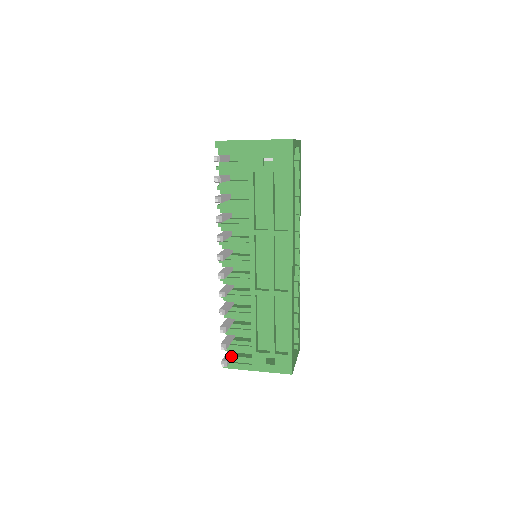
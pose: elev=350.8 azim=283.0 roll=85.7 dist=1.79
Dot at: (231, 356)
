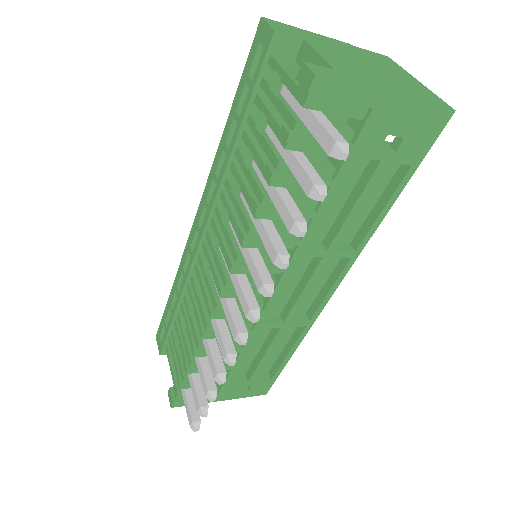
Dot at: (193, 399)
